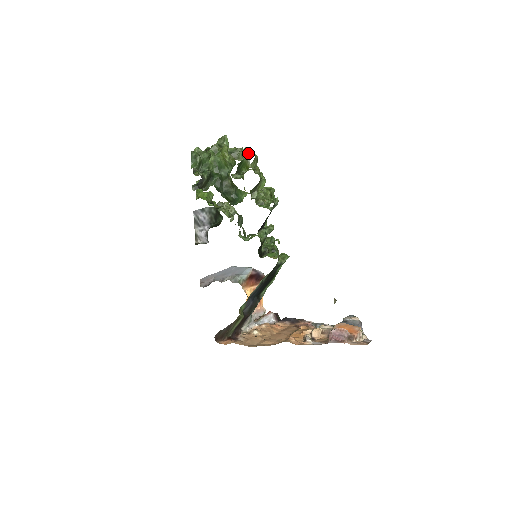
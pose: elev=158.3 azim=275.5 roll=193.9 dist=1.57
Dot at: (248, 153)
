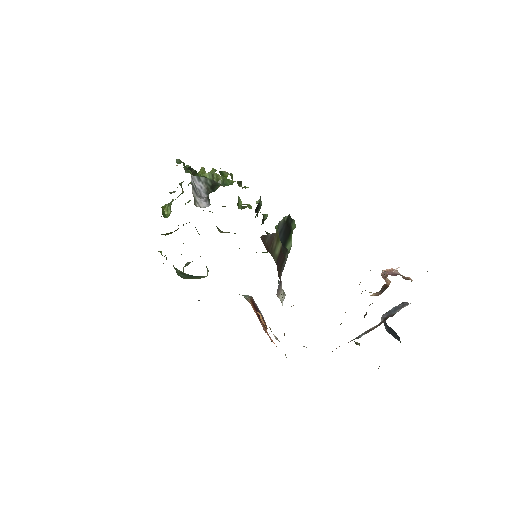
Dot at: occluded
